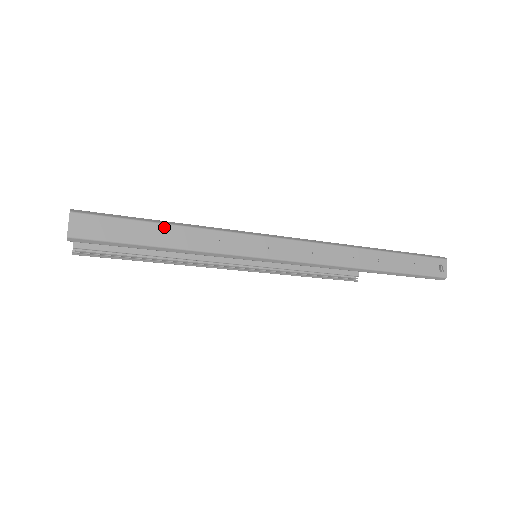
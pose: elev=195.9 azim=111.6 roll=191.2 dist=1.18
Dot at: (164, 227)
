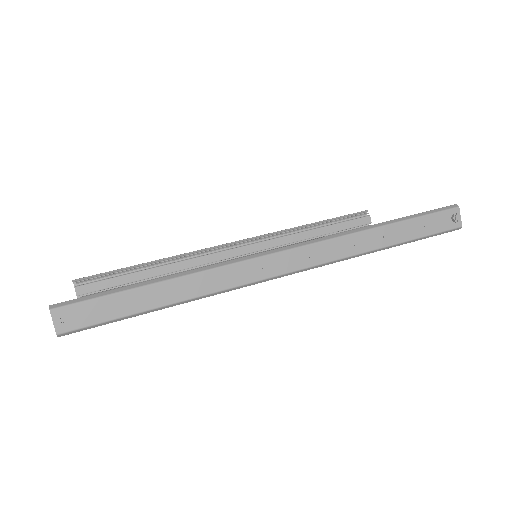
Dot at: (148, 289)
